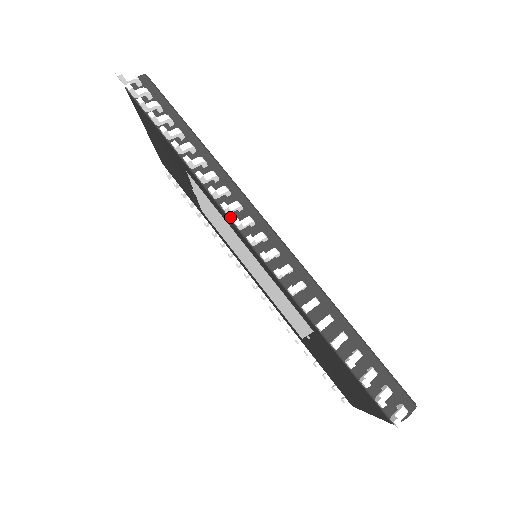
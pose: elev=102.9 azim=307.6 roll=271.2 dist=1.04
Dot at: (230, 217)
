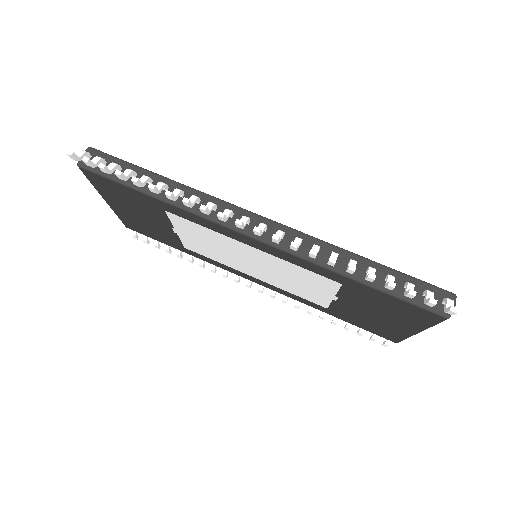
Dot at: (226, 226)
